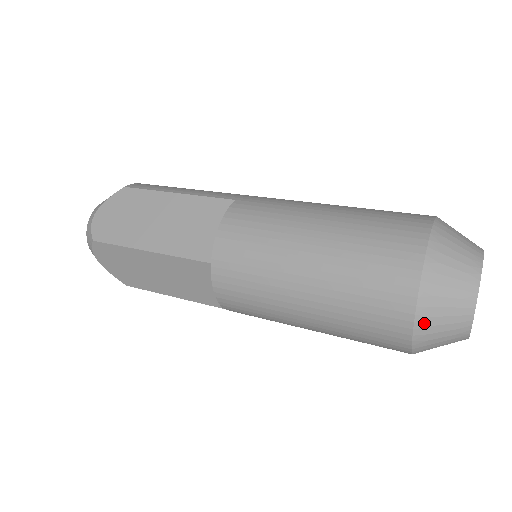
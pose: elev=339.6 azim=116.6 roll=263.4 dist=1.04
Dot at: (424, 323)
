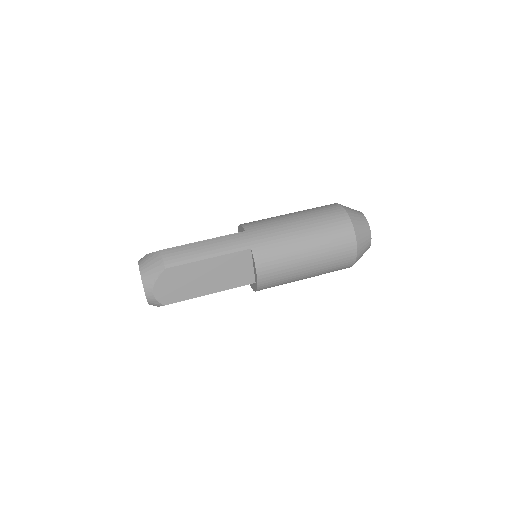
Dot at: occluded
